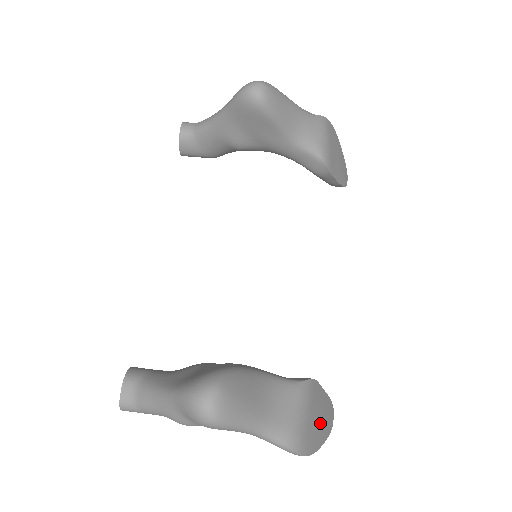
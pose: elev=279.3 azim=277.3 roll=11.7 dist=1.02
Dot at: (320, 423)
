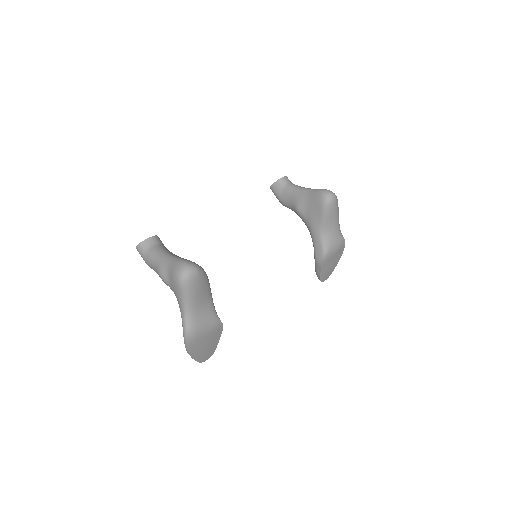
Dot at: (204, 348)
